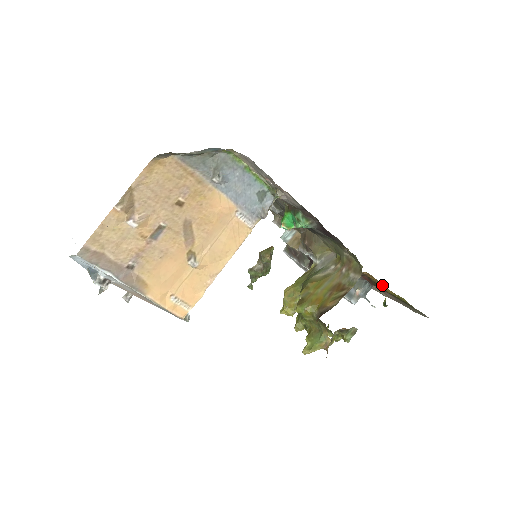
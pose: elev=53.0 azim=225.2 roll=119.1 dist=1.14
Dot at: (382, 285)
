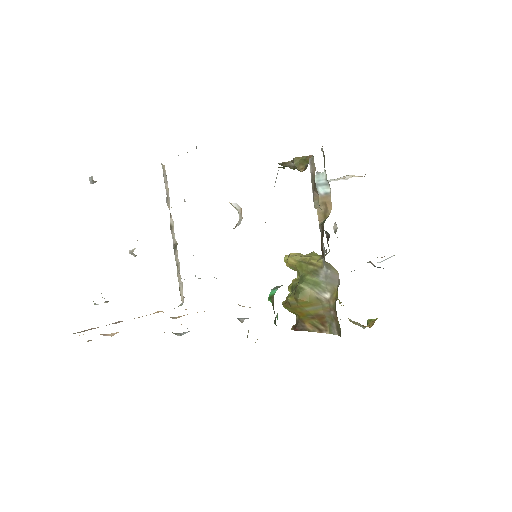
Dot at: occluded
